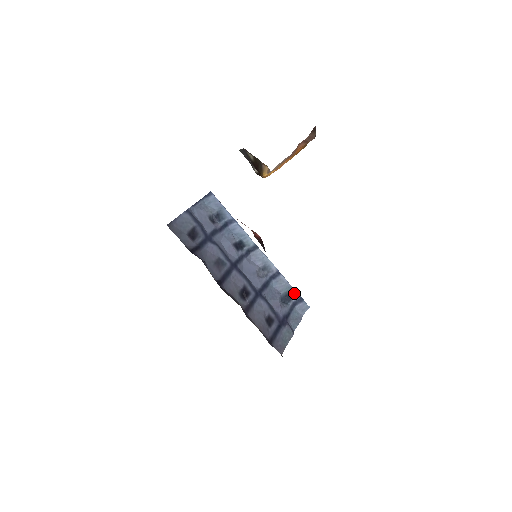
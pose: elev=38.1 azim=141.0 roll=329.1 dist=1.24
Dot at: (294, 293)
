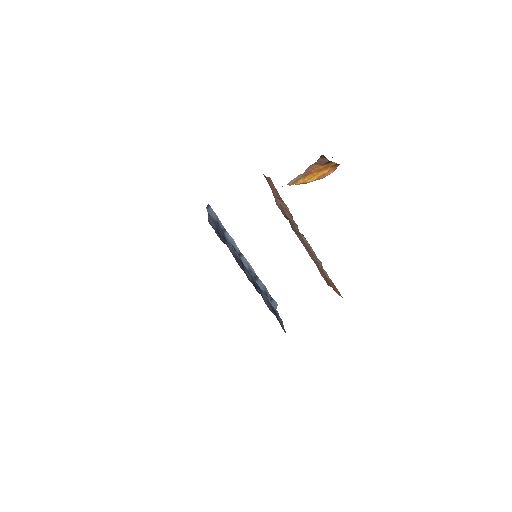
Dot at: (268, 292)
